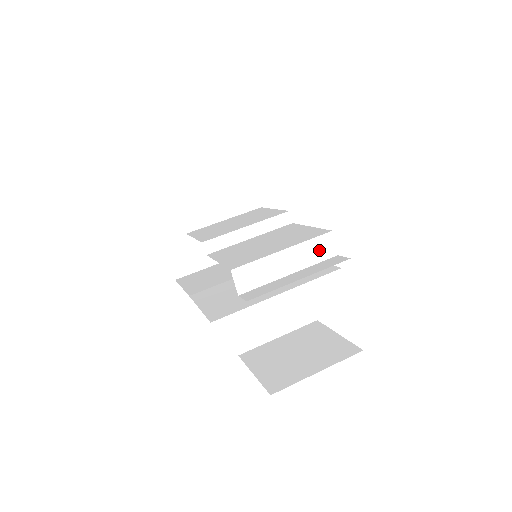
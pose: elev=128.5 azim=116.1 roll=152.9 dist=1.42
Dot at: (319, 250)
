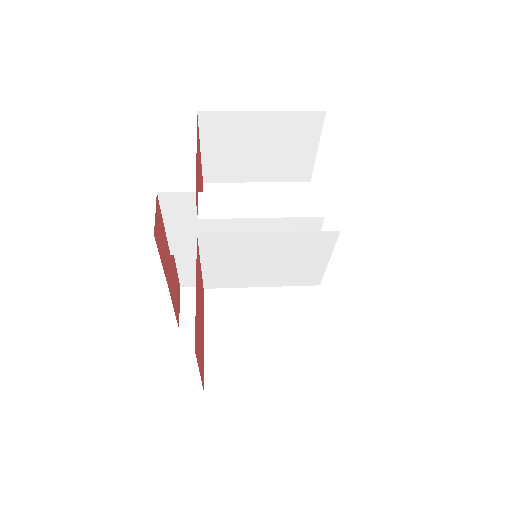
Dot at: (312, 204)
